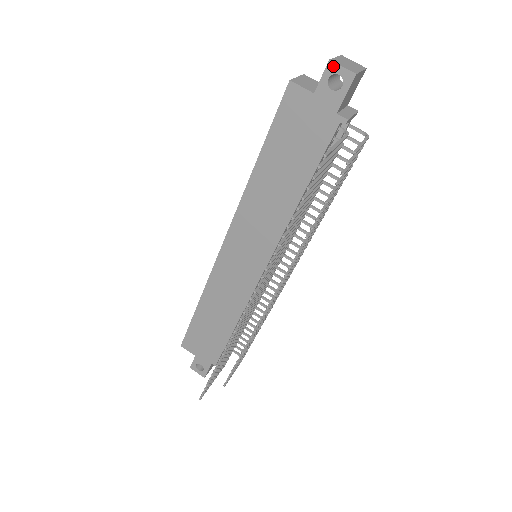
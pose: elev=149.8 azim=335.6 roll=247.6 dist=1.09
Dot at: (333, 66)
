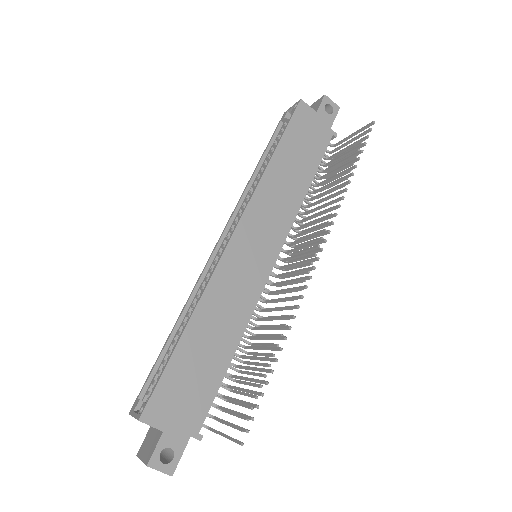
Dot at: (327, 99)
